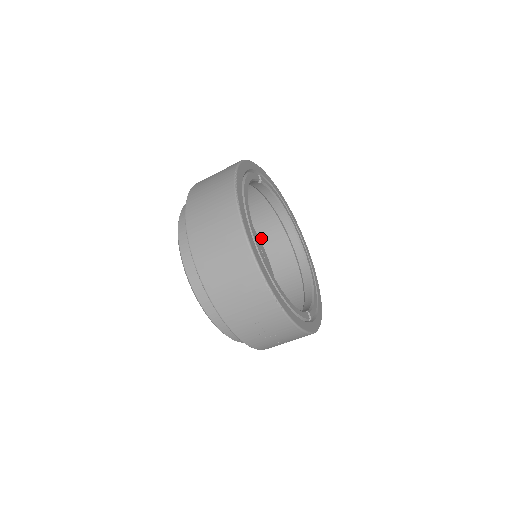
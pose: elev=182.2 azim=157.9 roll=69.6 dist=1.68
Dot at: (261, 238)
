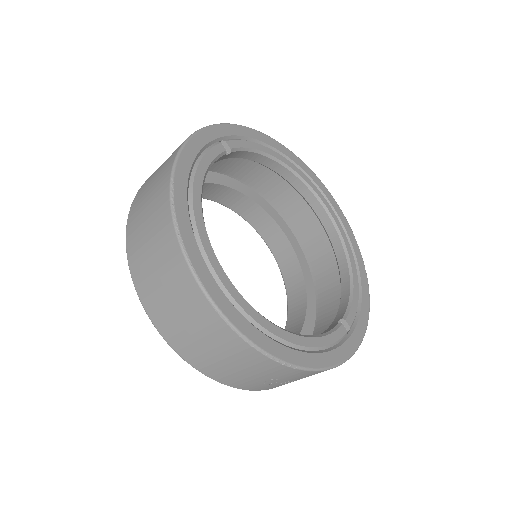
Dot at: (269, 200)
